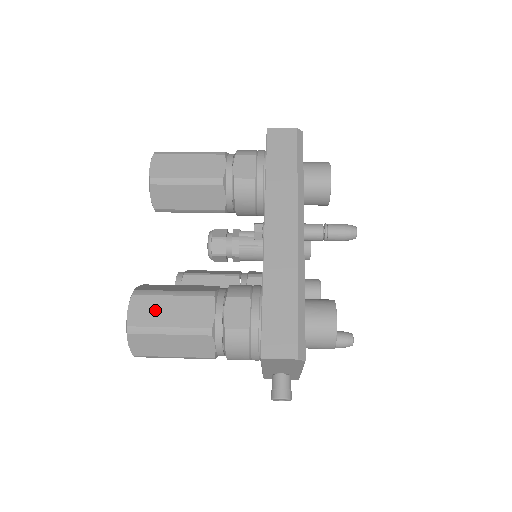
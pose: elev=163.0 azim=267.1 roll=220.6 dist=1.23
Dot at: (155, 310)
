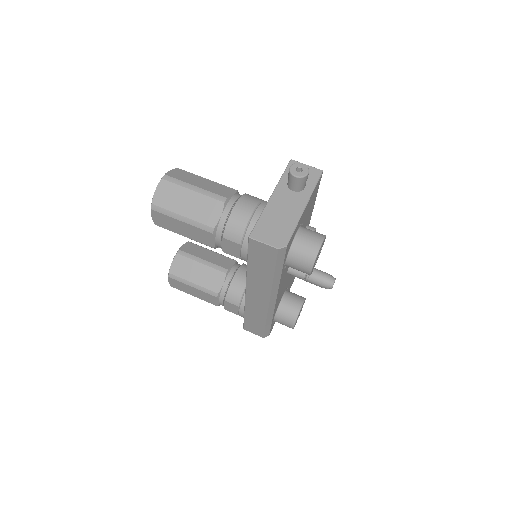
Dot at: (184, 288)
